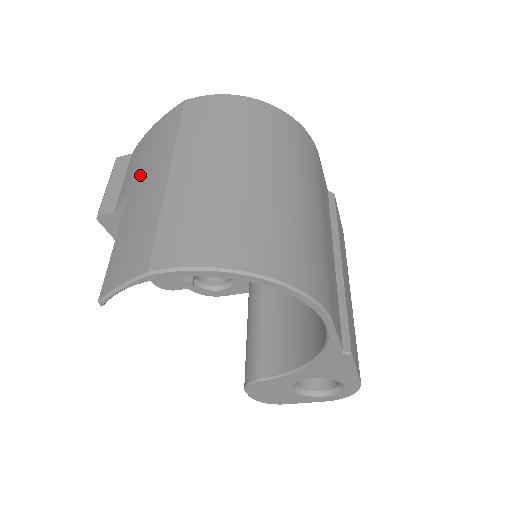
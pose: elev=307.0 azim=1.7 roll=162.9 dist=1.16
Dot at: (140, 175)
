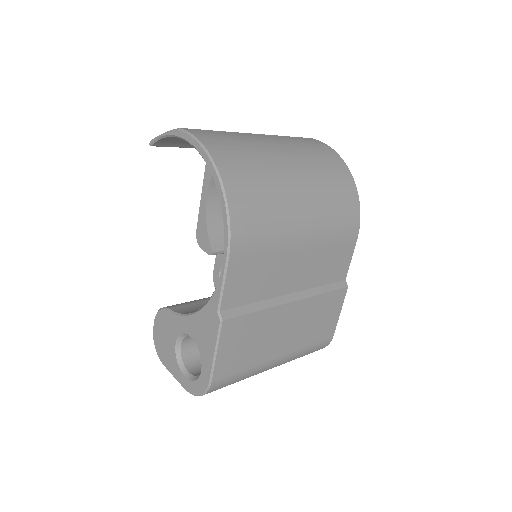
Dot at: occluded
